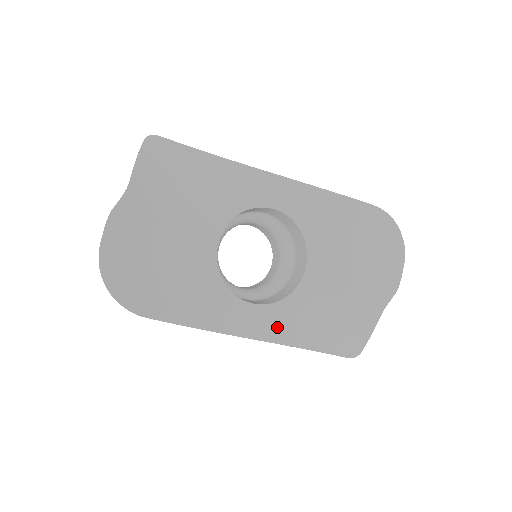
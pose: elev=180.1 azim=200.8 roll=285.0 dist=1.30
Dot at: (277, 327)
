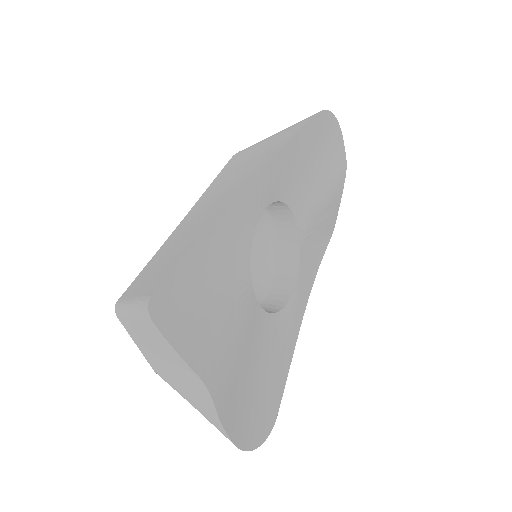
Dot at: (305, 285)
